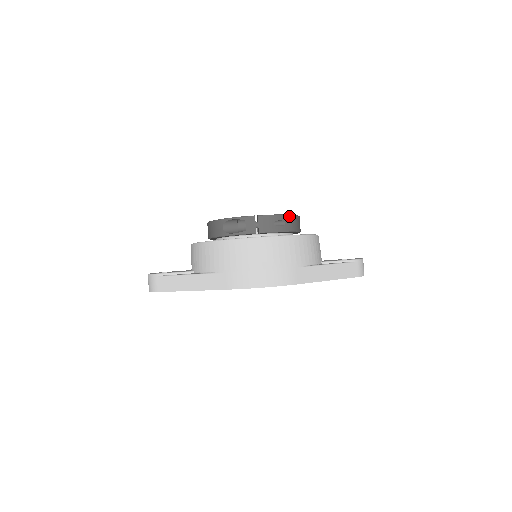
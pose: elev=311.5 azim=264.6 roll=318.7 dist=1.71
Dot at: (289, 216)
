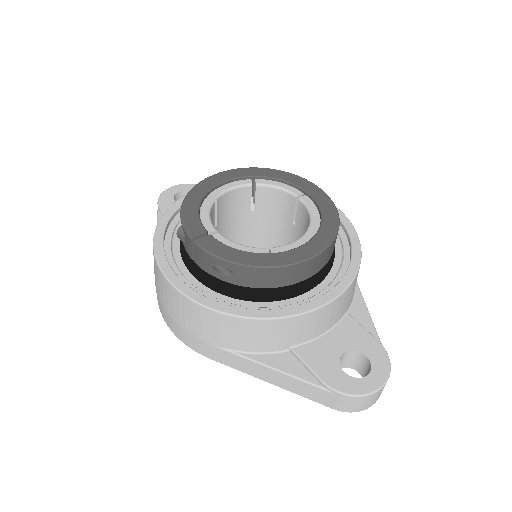
Dot at: (246, 267)
